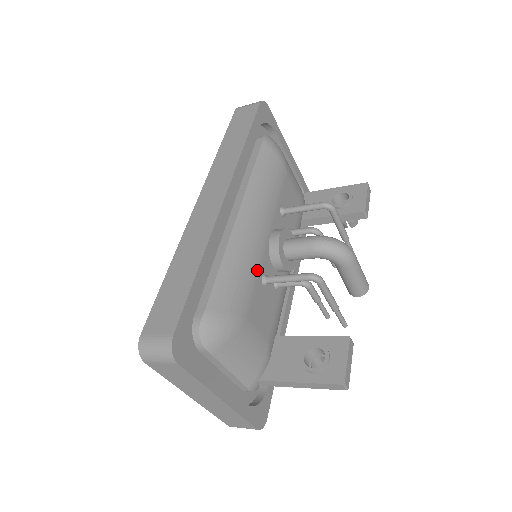
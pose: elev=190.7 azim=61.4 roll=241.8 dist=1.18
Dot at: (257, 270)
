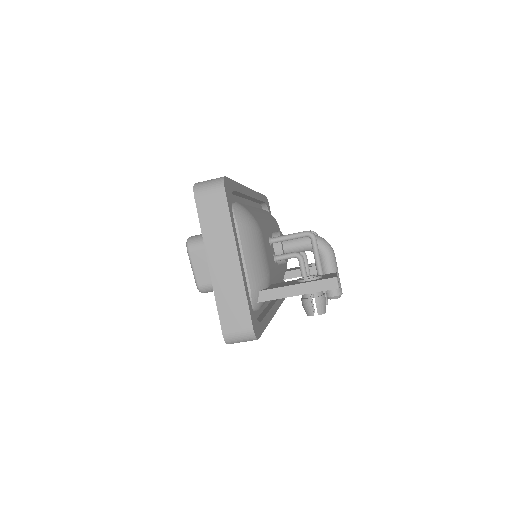
Dot at: (267, 229)
